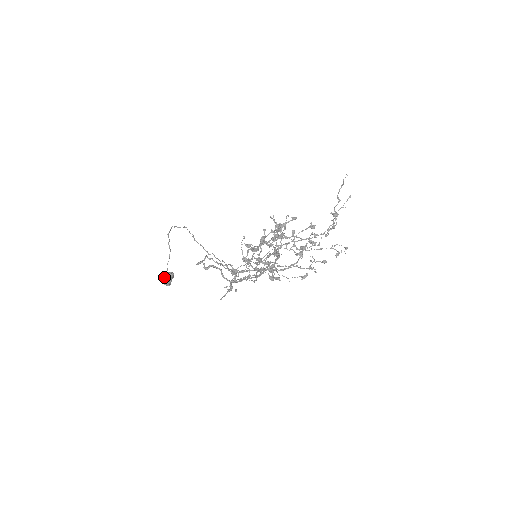
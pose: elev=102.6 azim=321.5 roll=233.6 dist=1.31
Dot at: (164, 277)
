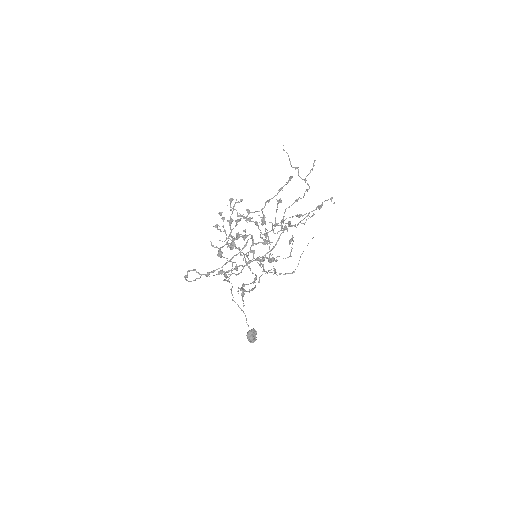
Dot at: occluded
